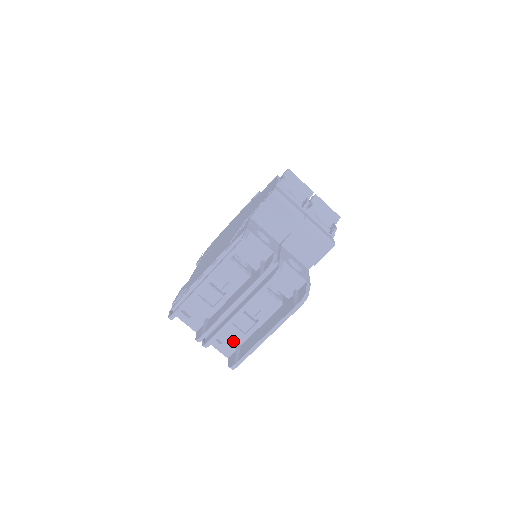
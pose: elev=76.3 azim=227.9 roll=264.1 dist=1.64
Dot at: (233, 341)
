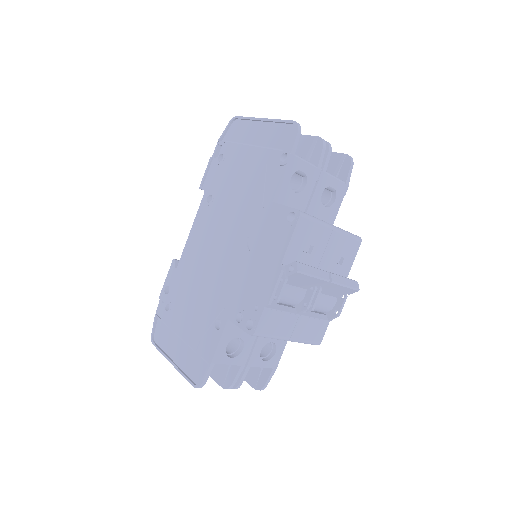
Dot at: occluded
